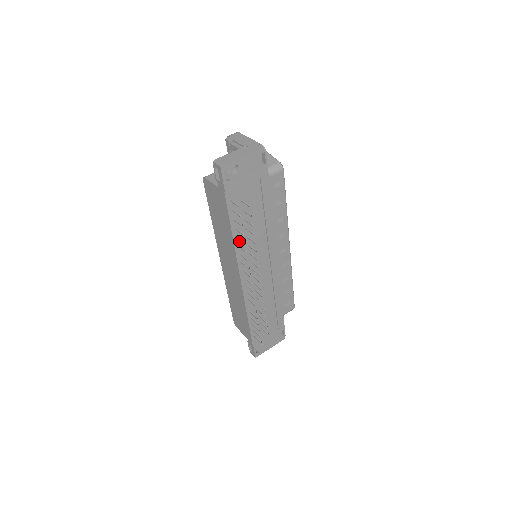
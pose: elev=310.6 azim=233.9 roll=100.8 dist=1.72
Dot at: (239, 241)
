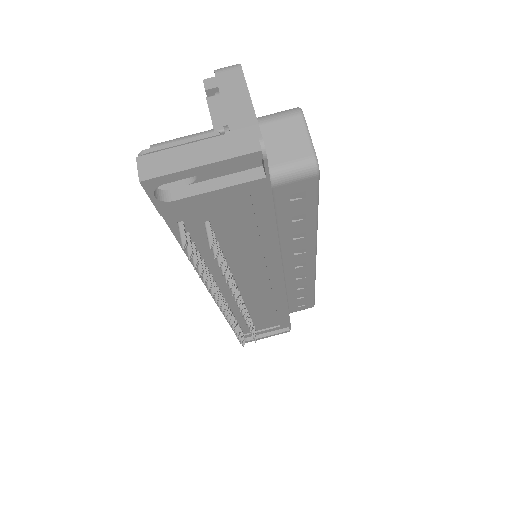
Dot at: (205, 264)
